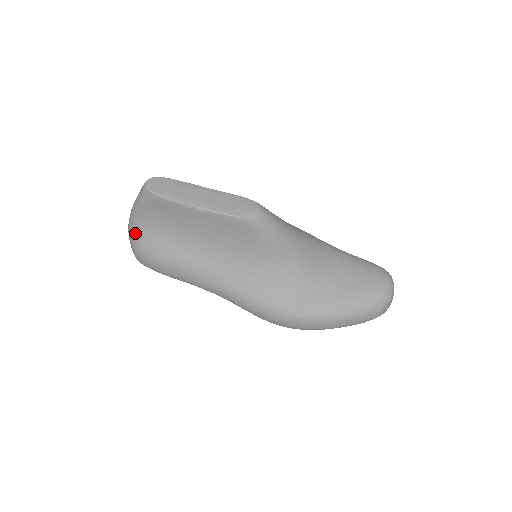
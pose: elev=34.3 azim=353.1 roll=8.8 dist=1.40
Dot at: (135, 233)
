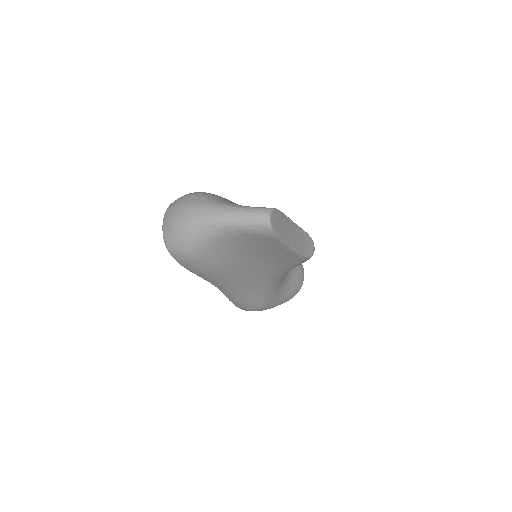
Dot at: (204, 241)
